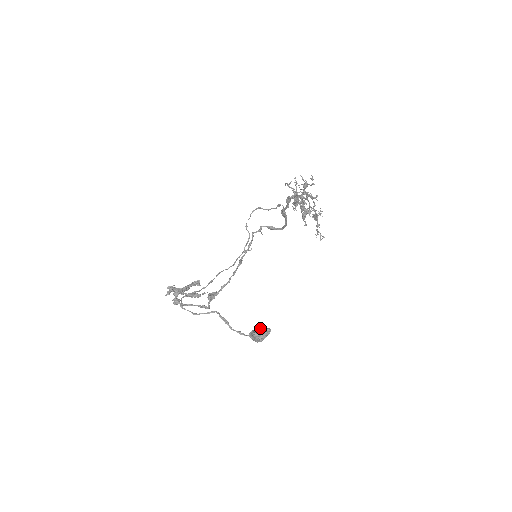
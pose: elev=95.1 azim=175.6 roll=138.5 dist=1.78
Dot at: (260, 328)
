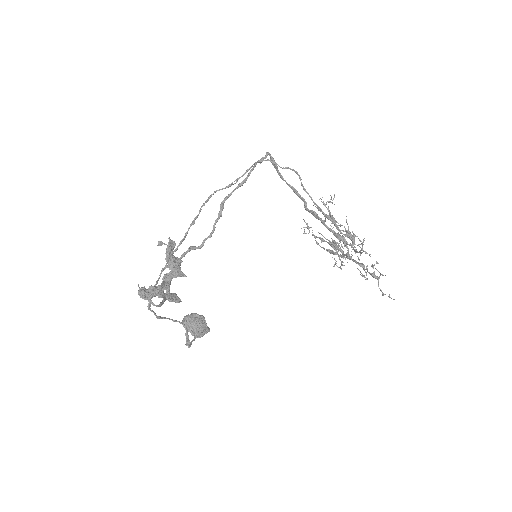
Dot at: (203, 329)
